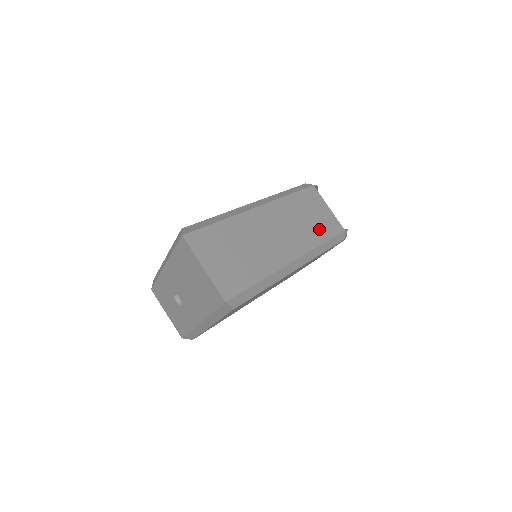
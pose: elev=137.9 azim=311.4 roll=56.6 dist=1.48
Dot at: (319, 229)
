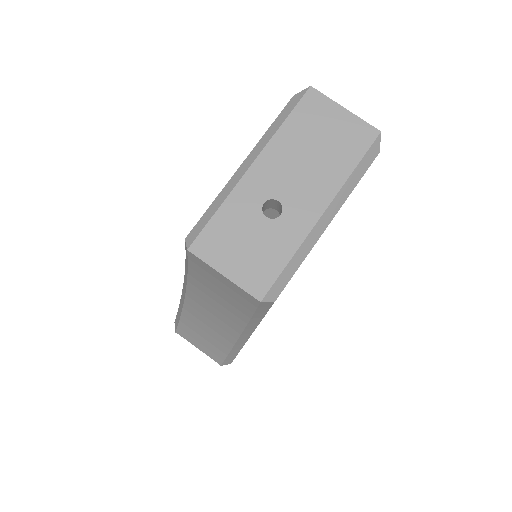
Dot at: occluded
